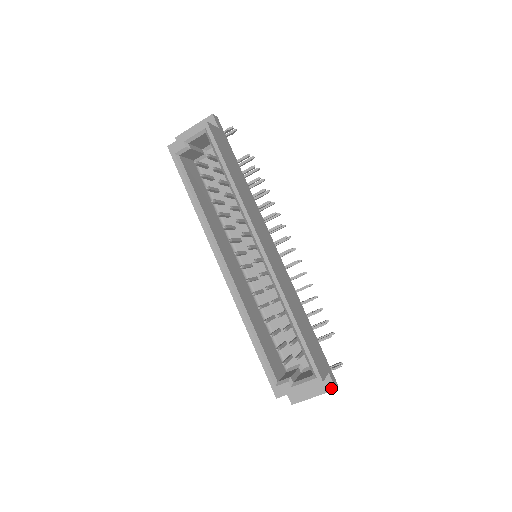
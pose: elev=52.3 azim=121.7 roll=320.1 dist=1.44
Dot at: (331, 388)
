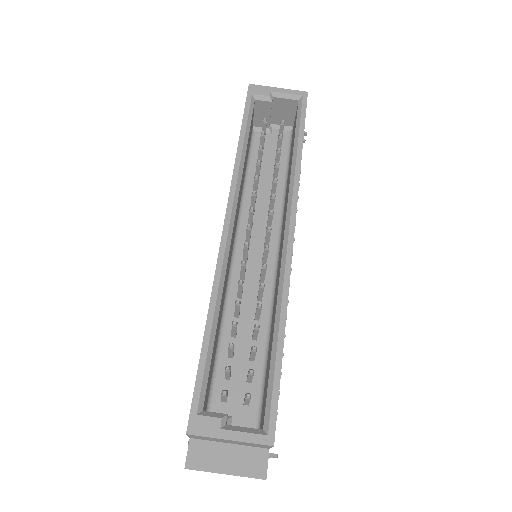
Dot at: (260, 474)
